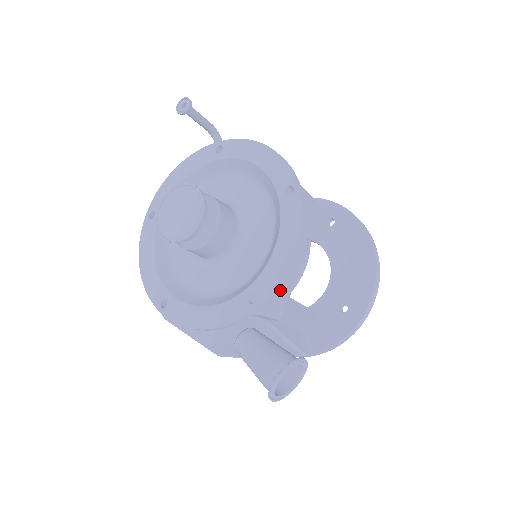
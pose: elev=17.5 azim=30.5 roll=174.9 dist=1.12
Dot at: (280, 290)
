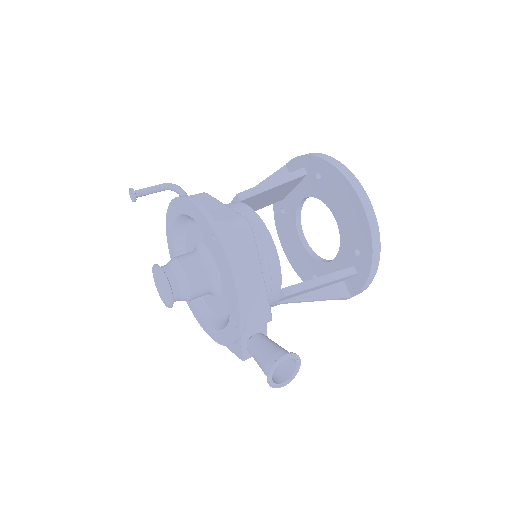
Dot at: (252, 307)
